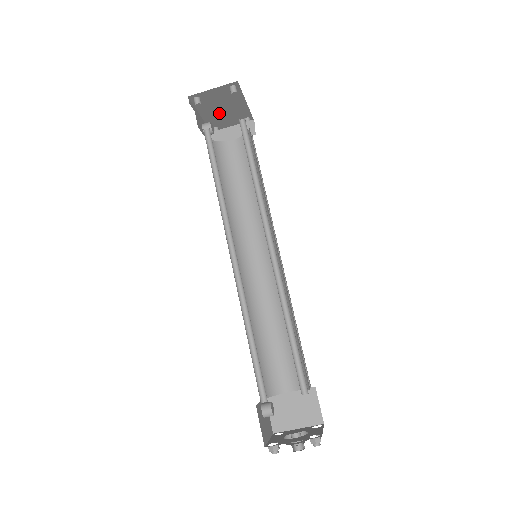
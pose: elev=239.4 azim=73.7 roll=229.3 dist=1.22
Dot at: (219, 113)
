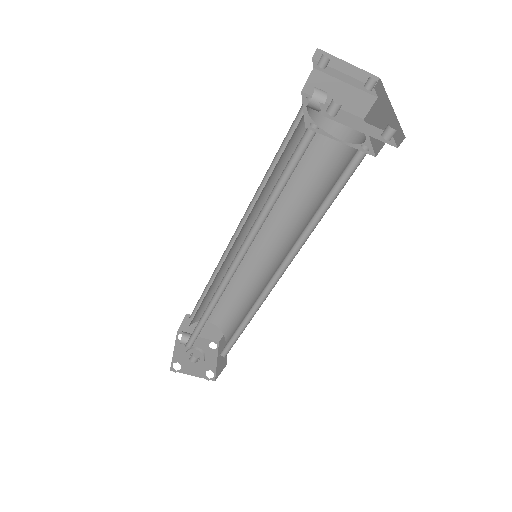
Dot at: occluded
